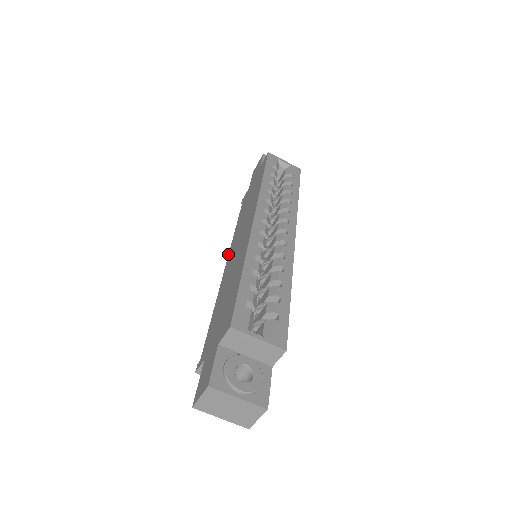
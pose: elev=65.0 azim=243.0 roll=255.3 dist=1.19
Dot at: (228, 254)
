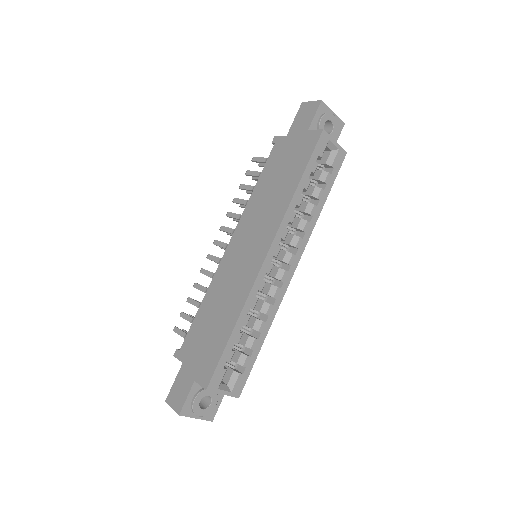
Dot at: (234, 231)
